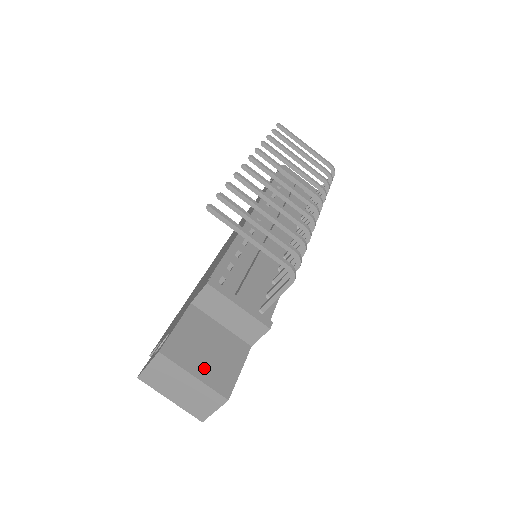
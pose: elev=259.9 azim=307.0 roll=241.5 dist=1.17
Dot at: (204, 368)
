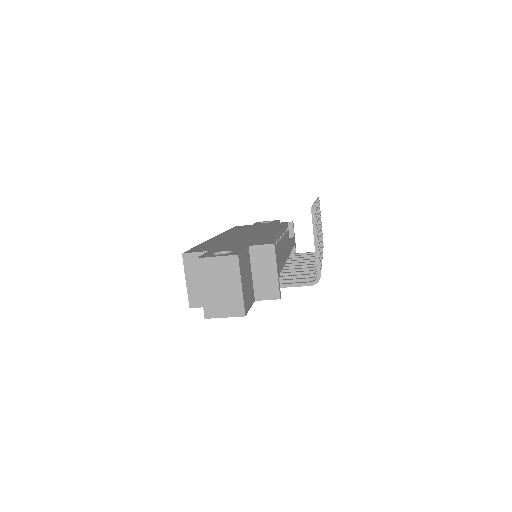
Dot at: (244, 287)
